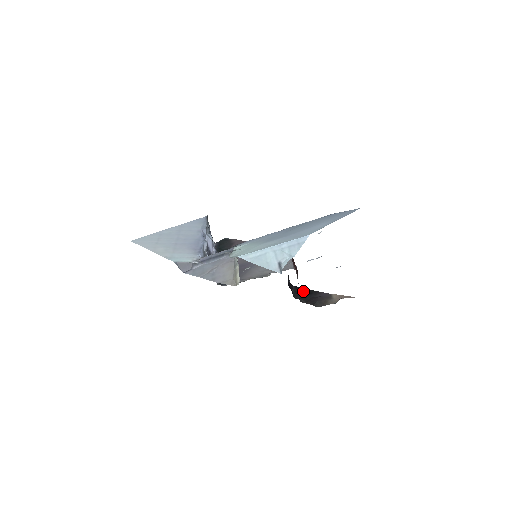
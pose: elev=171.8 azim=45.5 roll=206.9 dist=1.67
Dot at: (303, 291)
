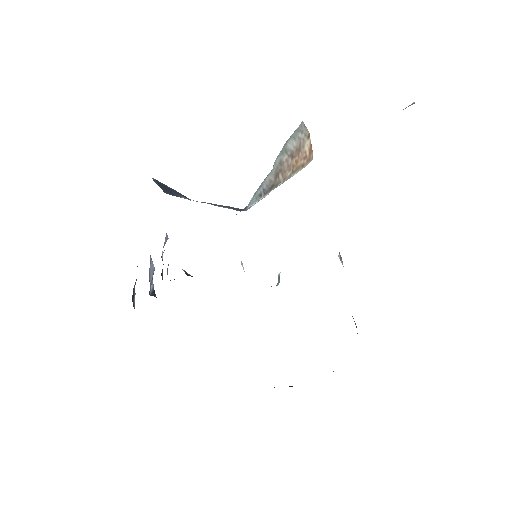
Dot at: occluded
